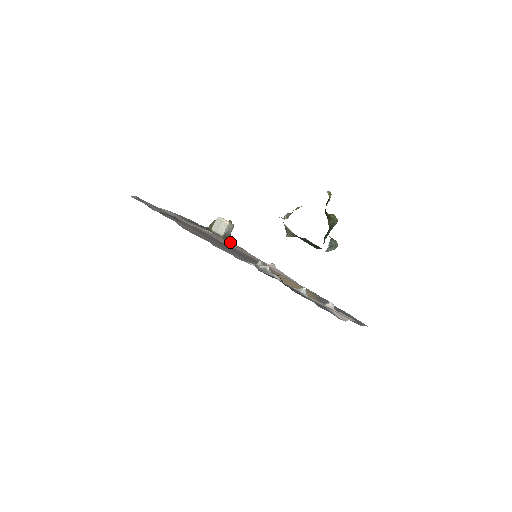
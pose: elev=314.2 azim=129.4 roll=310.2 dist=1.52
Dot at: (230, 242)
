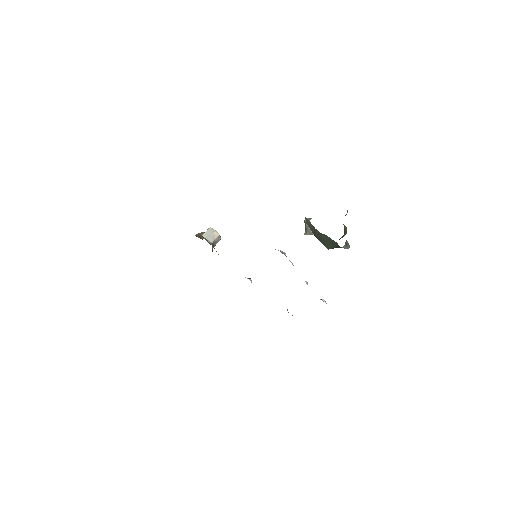
Dot at: occluded
